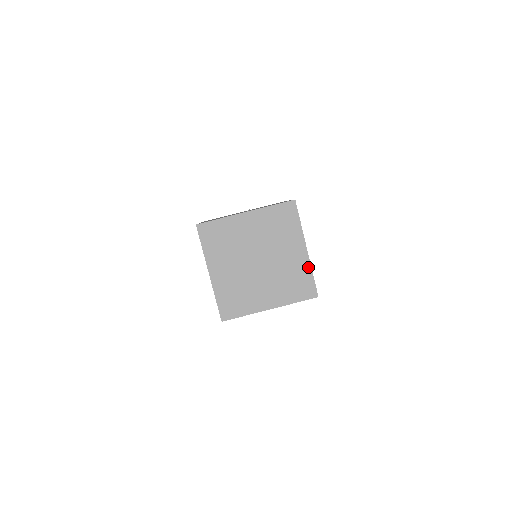
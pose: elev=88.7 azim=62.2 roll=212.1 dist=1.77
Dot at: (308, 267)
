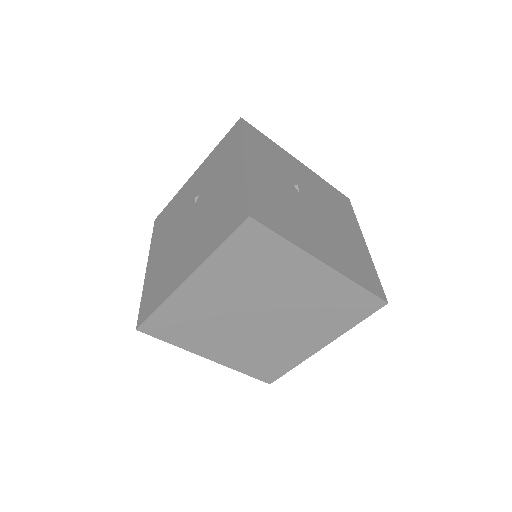
Dot at: (345, 283)
